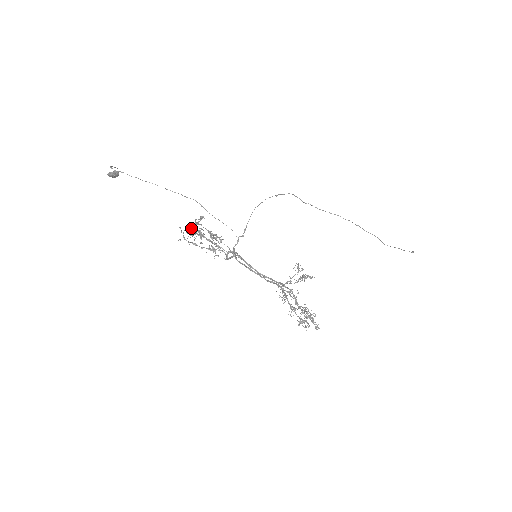
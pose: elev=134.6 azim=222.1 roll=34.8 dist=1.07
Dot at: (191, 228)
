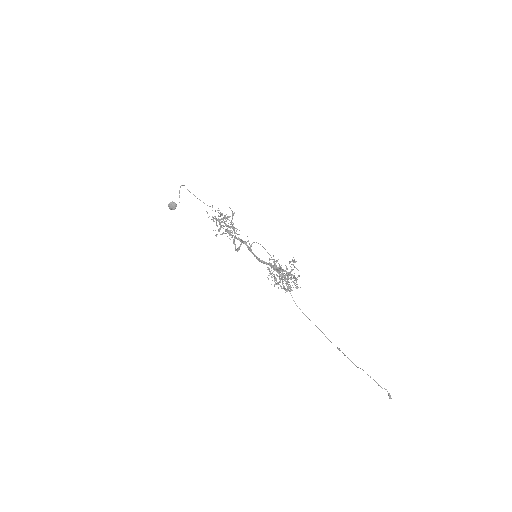
Dot at: occluded
